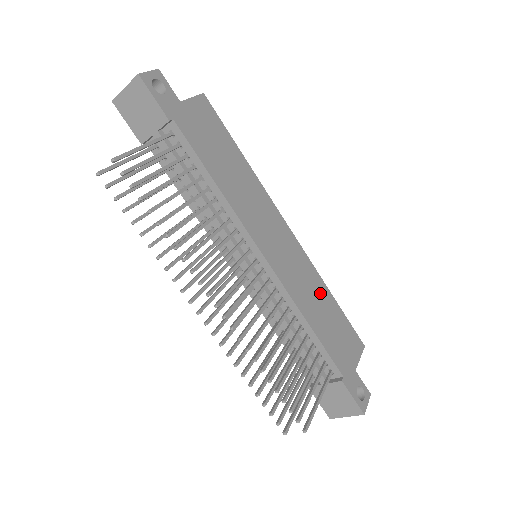
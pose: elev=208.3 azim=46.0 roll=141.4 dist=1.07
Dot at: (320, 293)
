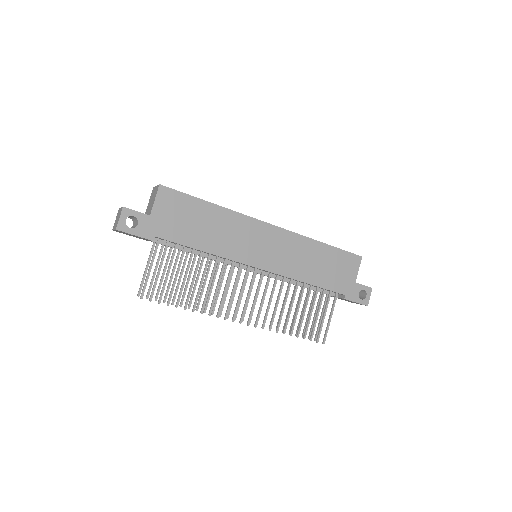
Dot at: (312, 252)
